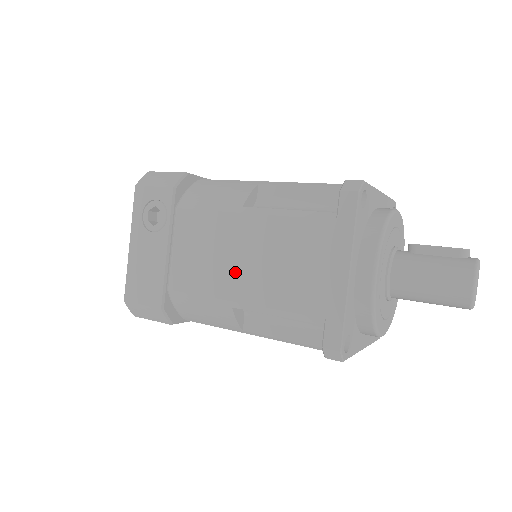
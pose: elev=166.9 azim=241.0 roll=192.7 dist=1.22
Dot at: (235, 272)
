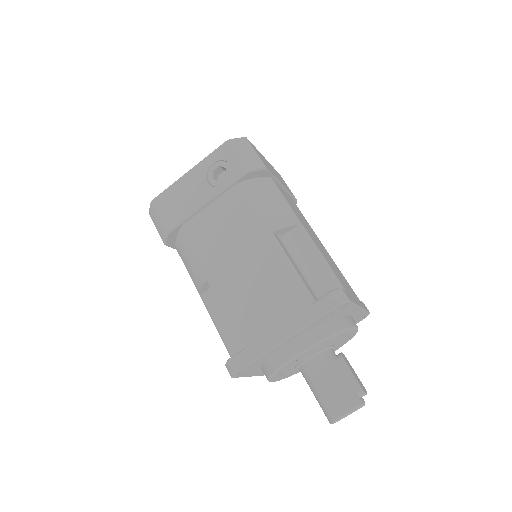
Dot at: (228, 264)
